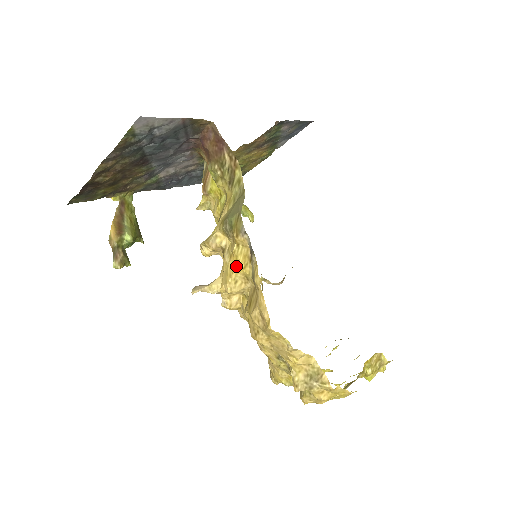
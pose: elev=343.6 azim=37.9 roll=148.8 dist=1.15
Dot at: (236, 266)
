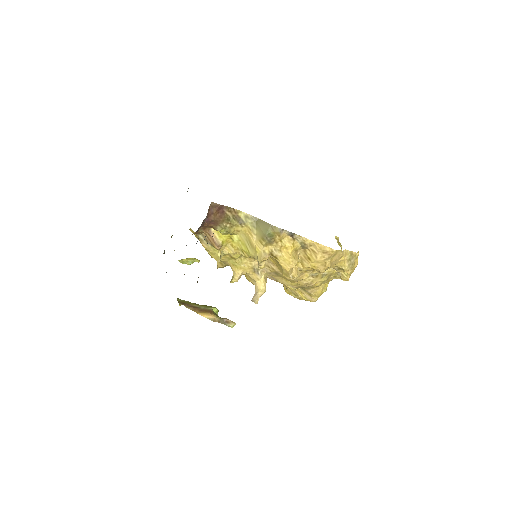
Dot at: (289, 250)
